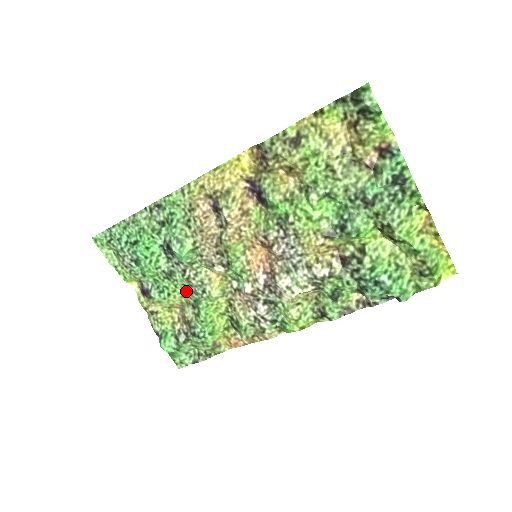
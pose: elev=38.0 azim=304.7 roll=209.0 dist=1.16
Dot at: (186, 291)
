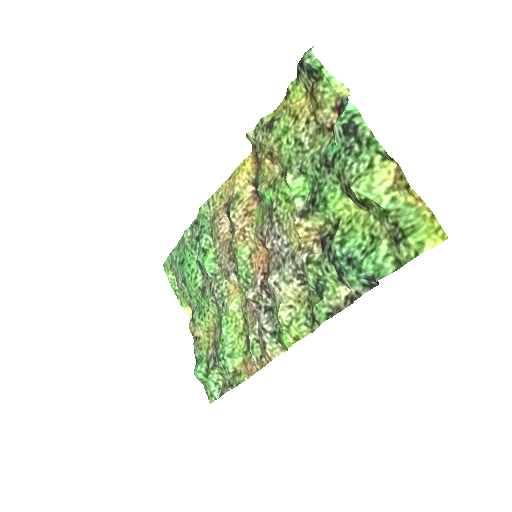
Dot at: (216, 310)
